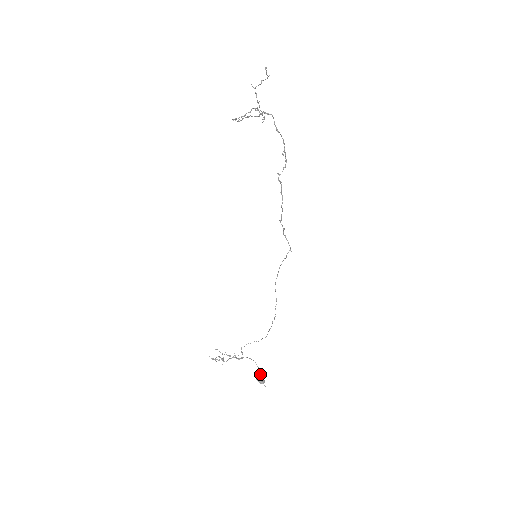
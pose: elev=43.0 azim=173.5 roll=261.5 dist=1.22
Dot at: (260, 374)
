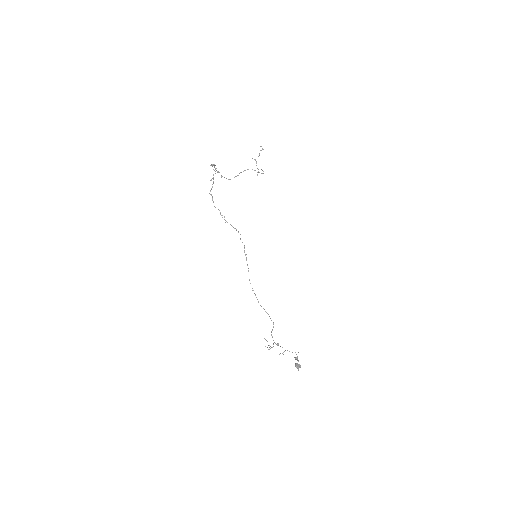
Dot at: (295, 359)
